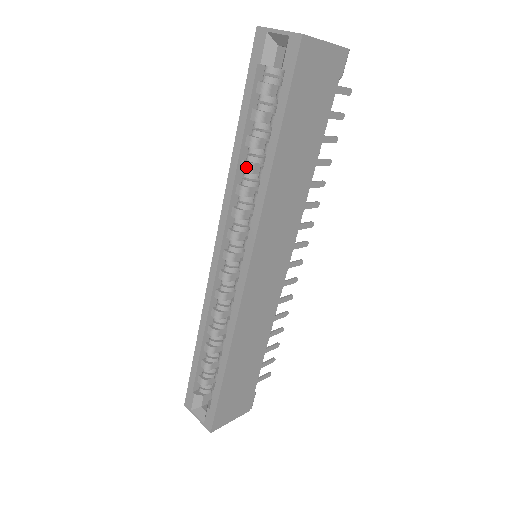
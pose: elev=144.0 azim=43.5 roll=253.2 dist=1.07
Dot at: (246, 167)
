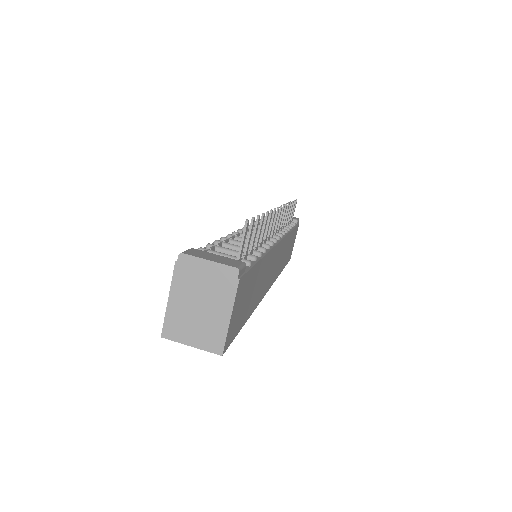
Dot at: occluded
